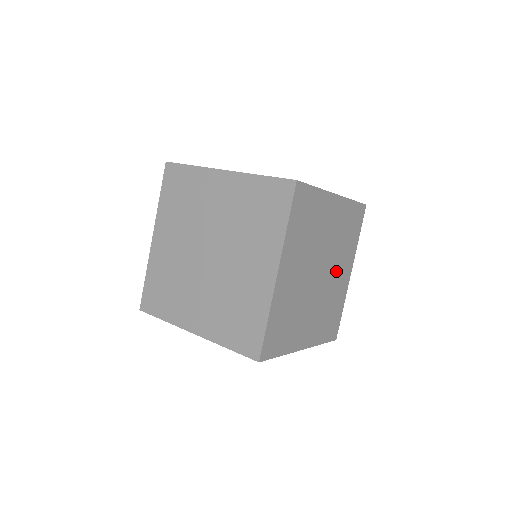
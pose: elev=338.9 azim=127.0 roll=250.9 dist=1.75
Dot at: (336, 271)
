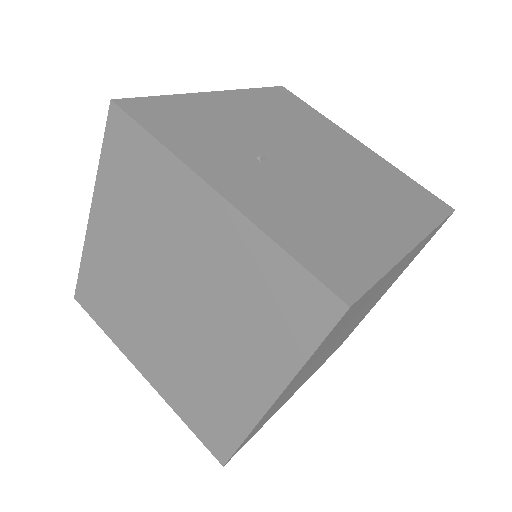
Dot at: (369, 307)
